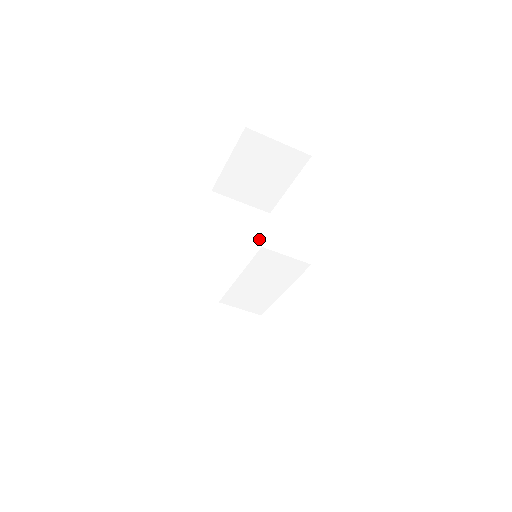
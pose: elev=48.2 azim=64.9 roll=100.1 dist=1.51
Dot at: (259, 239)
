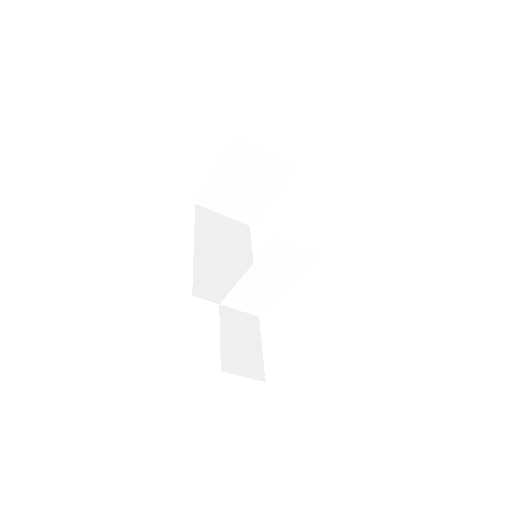
Dot at: (244, 248)
